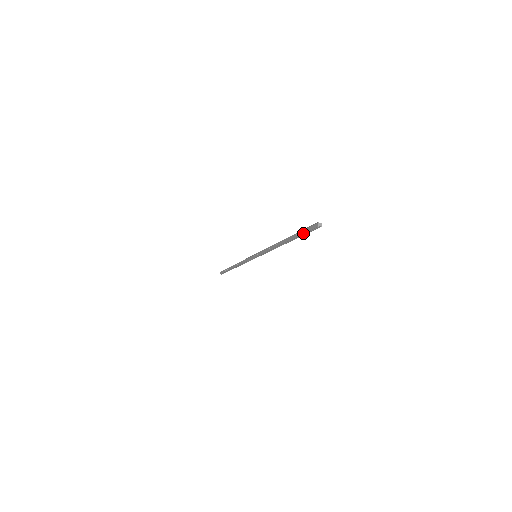
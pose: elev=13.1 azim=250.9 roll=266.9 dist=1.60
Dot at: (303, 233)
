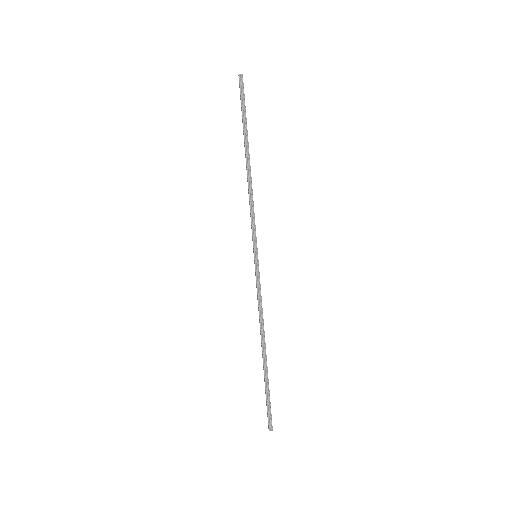
Dot at: (266, 400)
